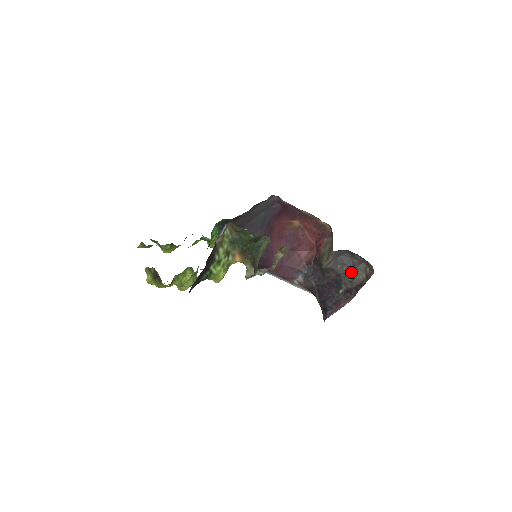
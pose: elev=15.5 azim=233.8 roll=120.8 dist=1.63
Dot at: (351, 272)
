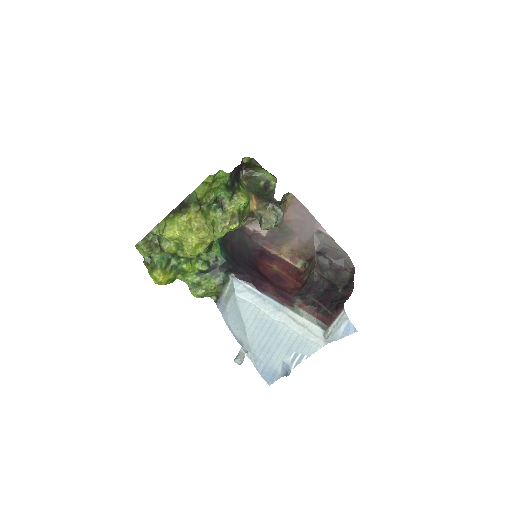
Dot at: (338, 277)
